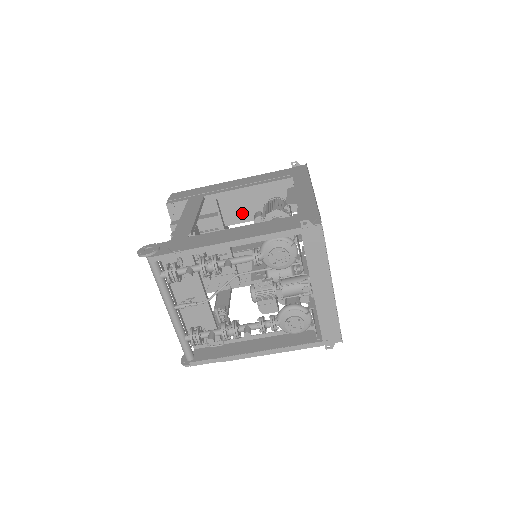
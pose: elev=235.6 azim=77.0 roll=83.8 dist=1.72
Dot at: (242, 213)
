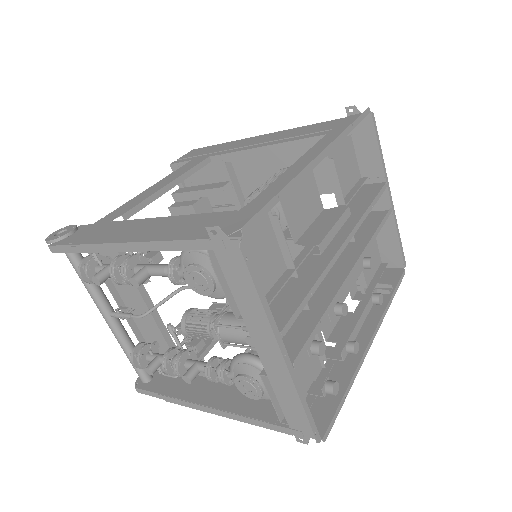
Dot at: occluded
